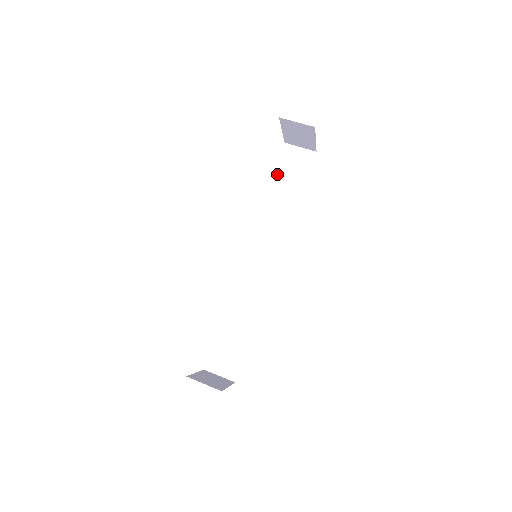
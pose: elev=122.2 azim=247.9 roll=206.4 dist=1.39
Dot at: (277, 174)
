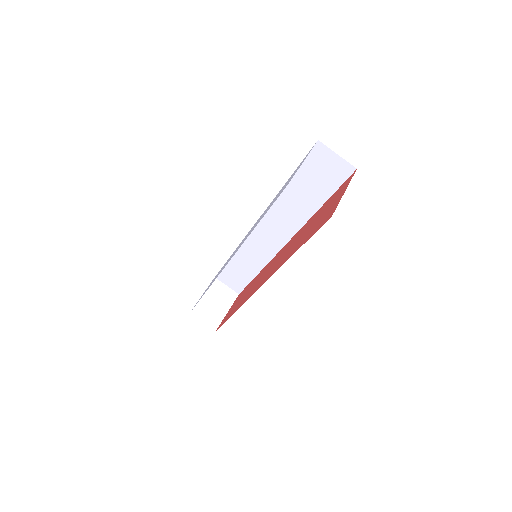
Dot at: (300, 171)
